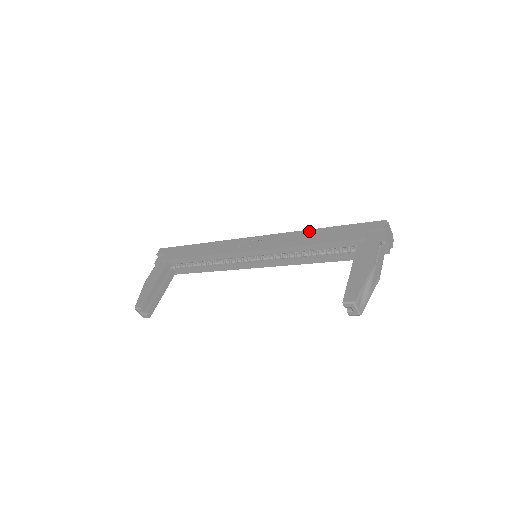
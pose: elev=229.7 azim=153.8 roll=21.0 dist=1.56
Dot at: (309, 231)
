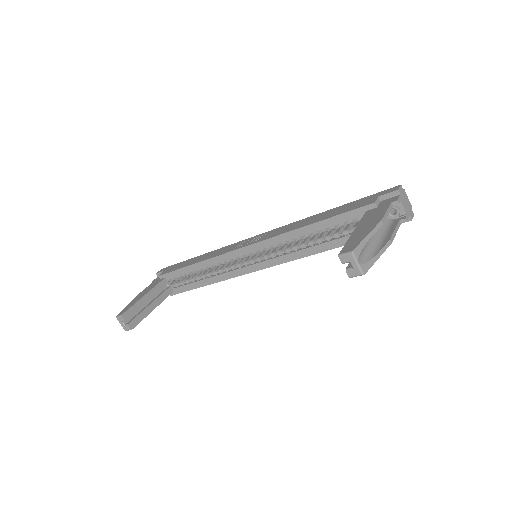
Dot at: (314, 216)
